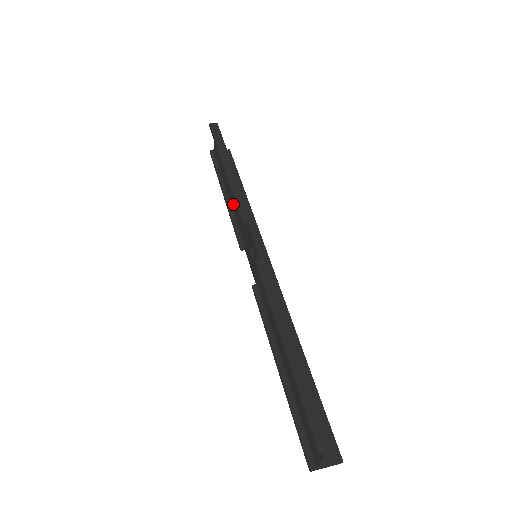
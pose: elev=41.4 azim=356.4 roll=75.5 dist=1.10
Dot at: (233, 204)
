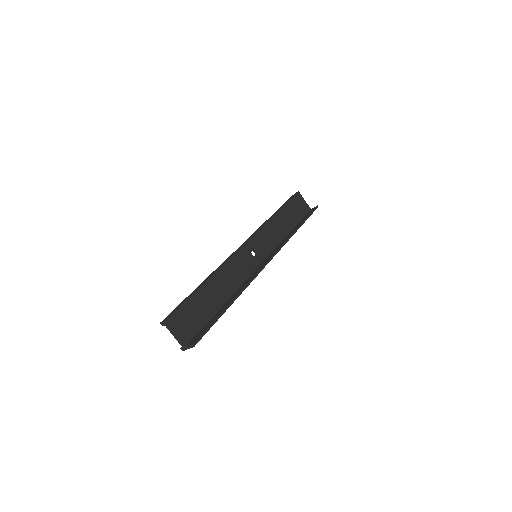
Dot at: occluded
